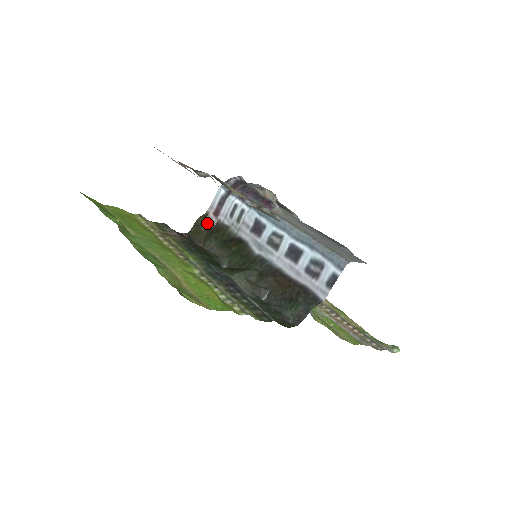
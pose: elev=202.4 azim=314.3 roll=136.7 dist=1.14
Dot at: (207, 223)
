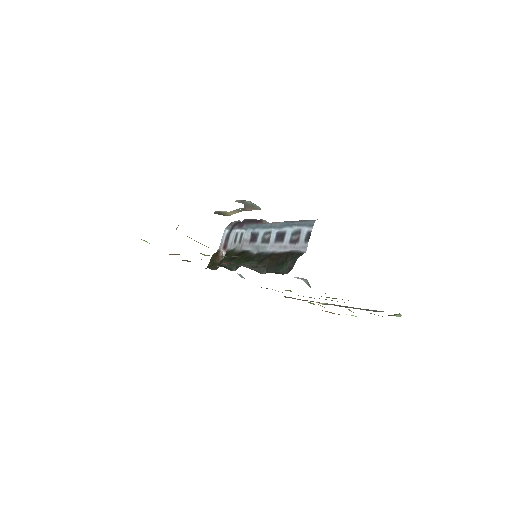
Dot at: (219, 257)
